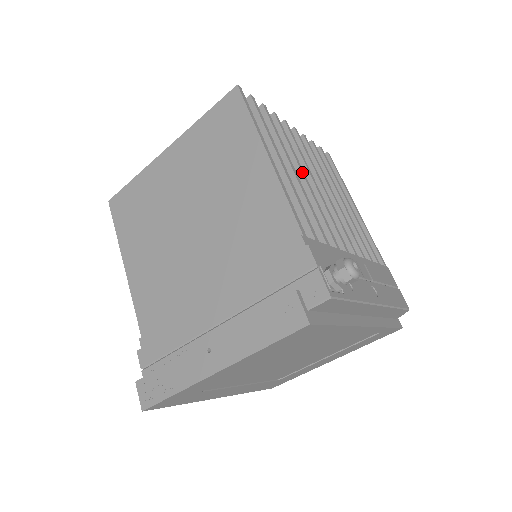
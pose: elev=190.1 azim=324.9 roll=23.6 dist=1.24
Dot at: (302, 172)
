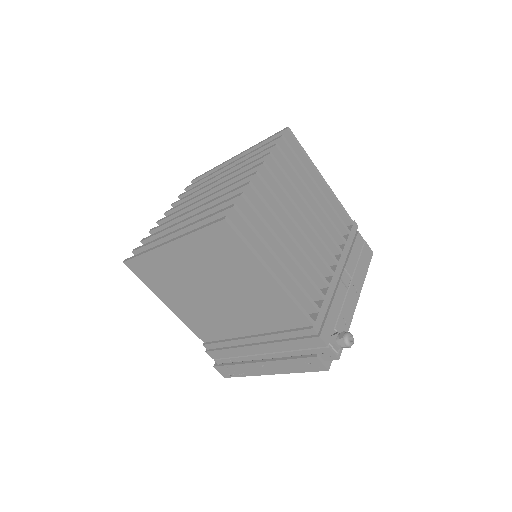
Dot at: (289, 236)
